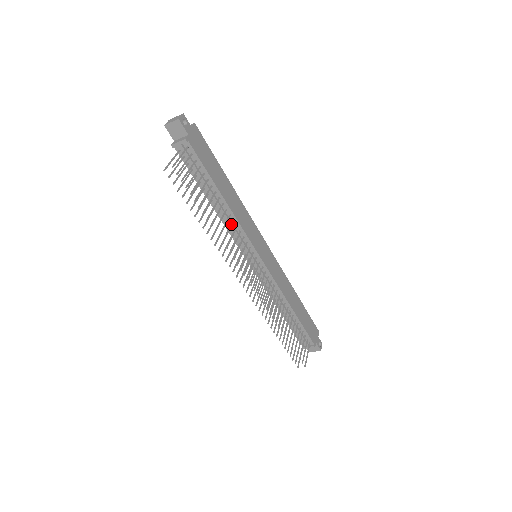
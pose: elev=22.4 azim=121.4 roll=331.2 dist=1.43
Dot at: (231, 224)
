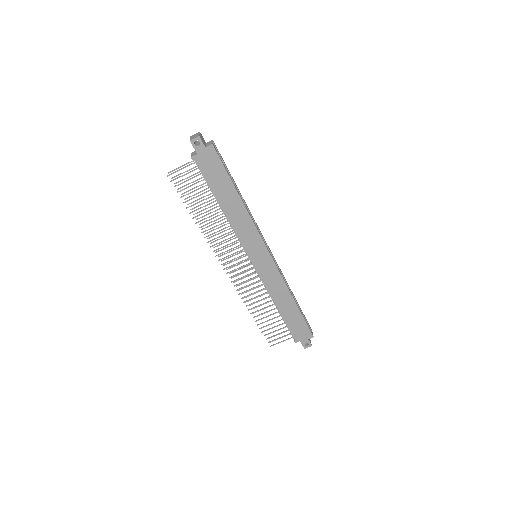
Dot at: (226, 227)
